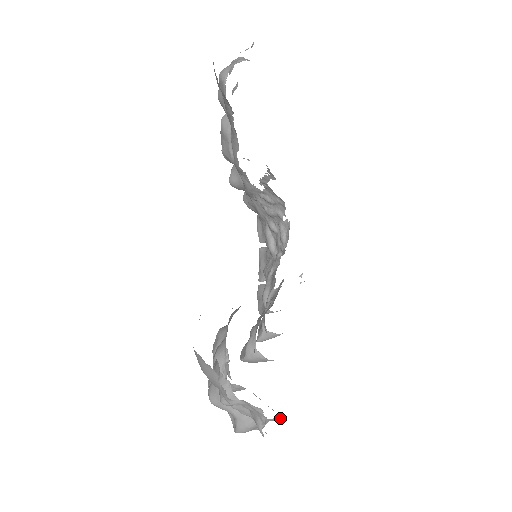
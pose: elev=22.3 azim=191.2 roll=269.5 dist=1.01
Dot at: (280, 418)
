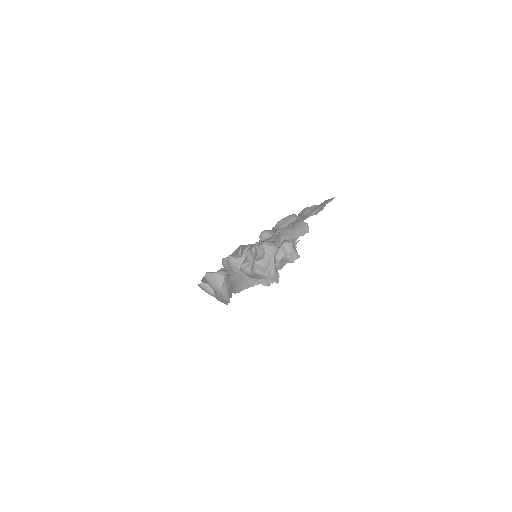
Dot at: (271, 278)
